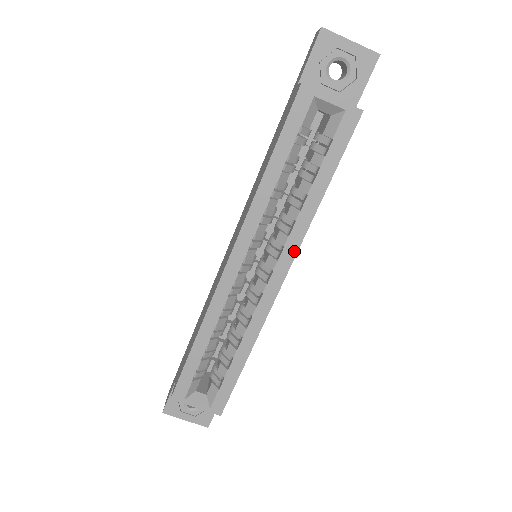
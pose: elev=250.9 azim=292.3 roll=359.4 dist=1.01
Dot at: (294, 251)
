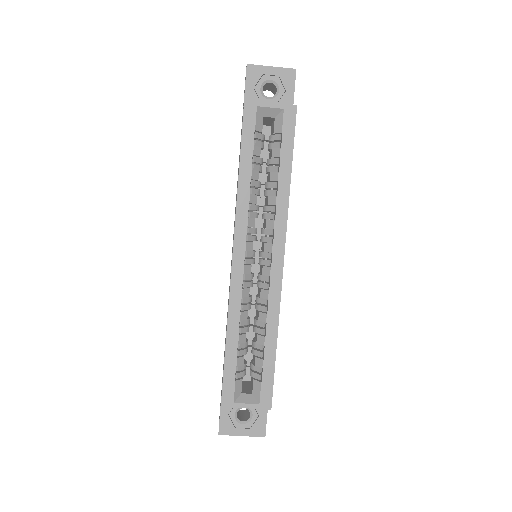
Dot at: (283, 231)
